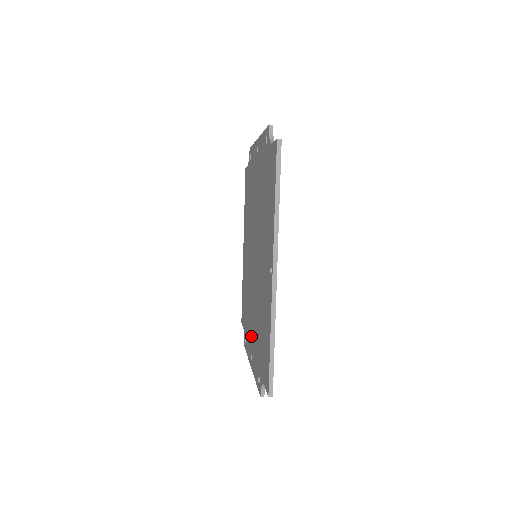
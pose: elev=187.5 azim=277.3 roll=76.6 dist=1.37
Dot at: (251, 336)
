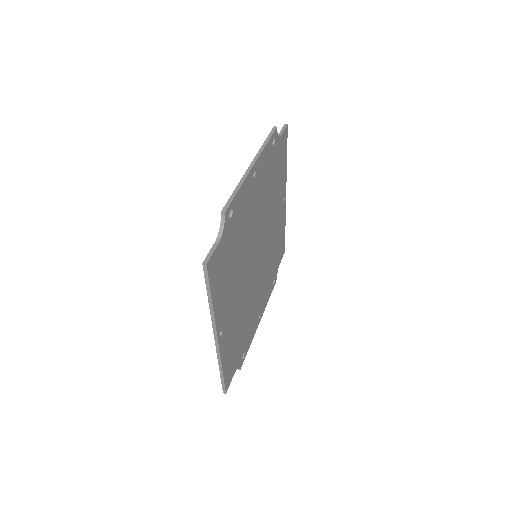
Dot at: occluded
